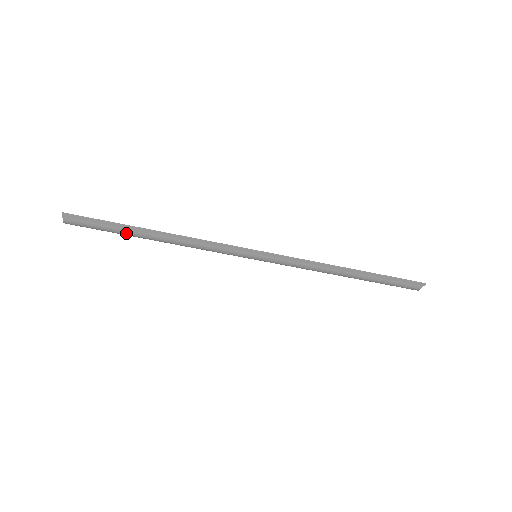
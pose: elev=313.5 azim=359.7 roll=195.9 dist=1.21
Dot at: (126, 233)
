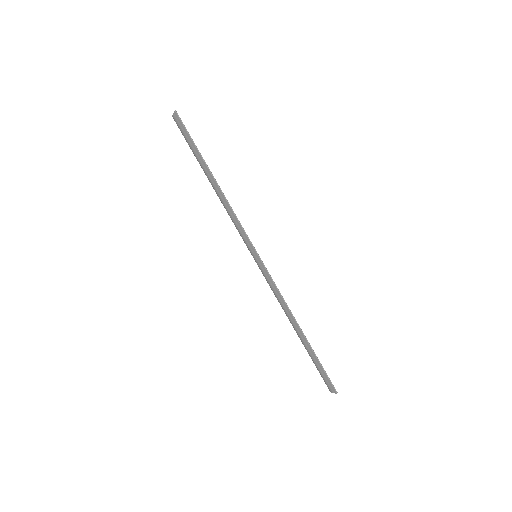
Dot at: (198, 160)
